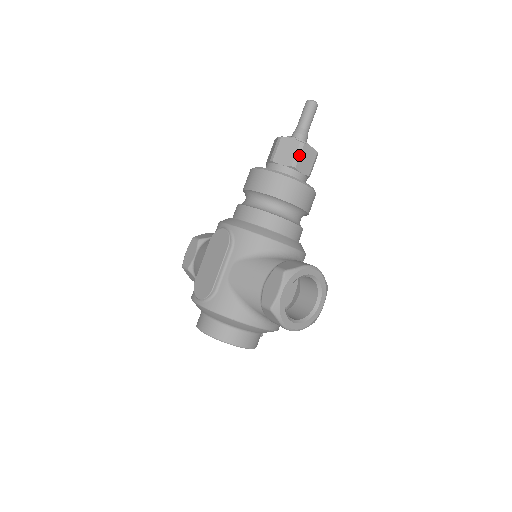
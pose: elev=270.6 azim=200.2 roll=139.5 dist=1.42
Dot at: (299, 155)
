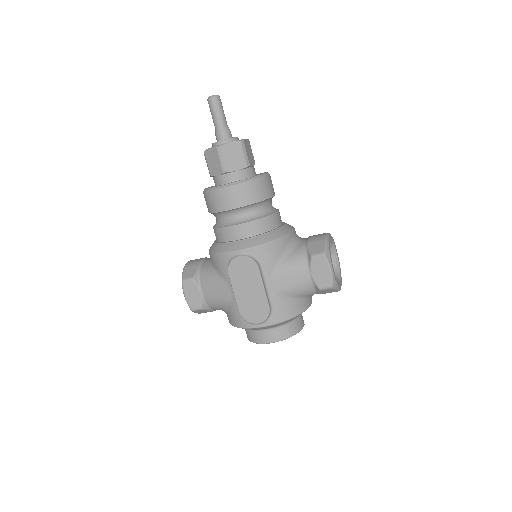
Dot at: (246, 153)
